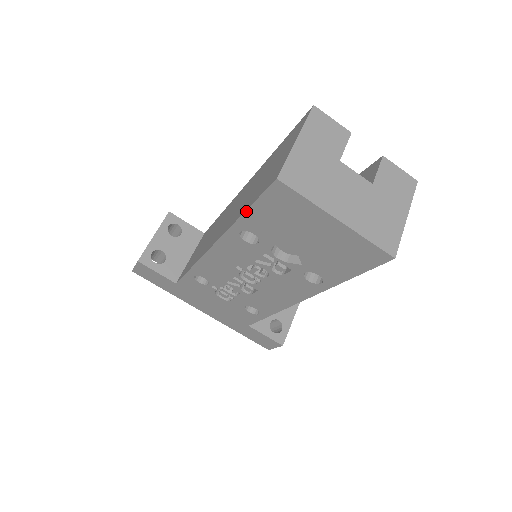
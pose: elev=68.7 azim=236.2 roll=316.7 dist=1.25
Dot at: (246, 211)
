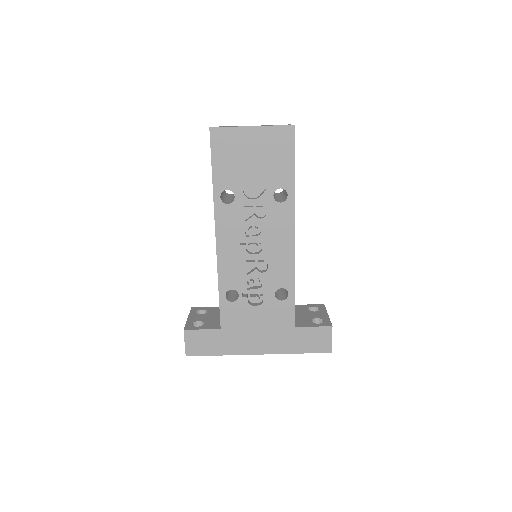
Dot at: (212, 172)
